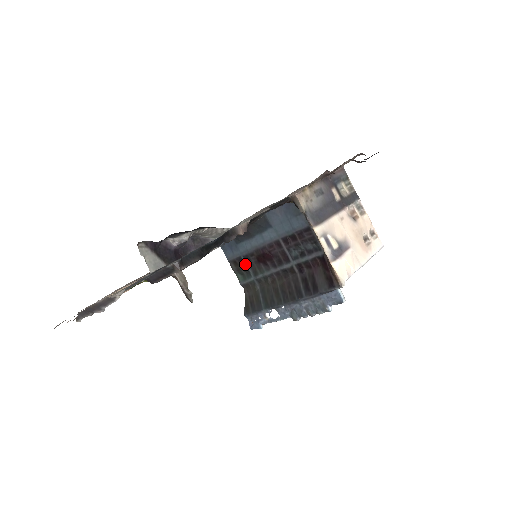
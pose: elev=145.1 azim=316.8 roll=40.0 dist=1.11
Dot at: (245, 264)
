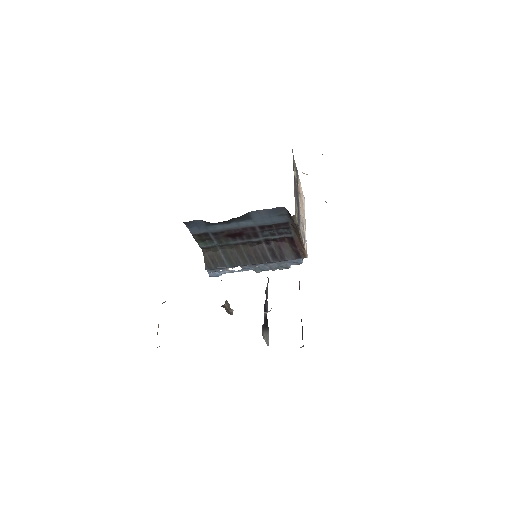
Dot at: (211, 237)
